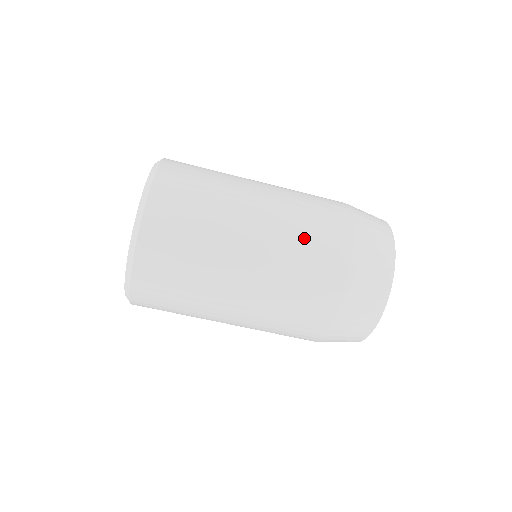
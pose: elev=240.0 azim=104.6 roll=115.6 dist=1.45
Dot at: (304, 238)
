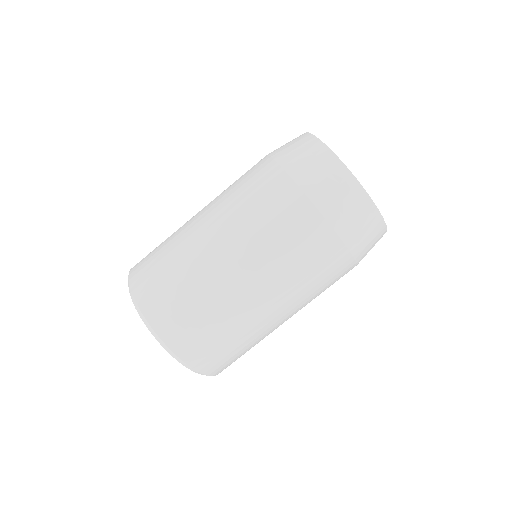
Dot at: (246, 203)
